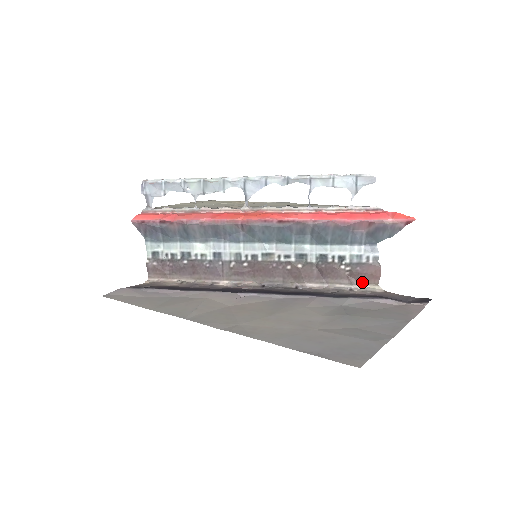
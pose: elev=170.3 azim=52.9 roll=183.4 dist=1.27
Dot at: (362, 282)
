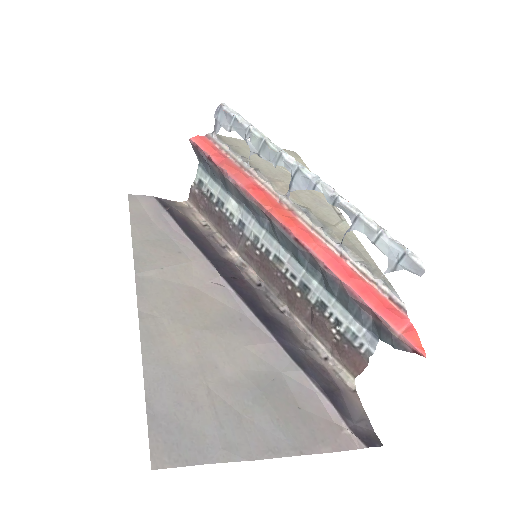
Dot at: (342, 361)
